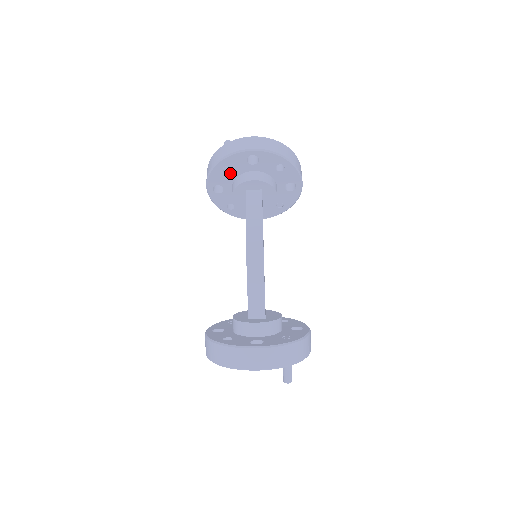
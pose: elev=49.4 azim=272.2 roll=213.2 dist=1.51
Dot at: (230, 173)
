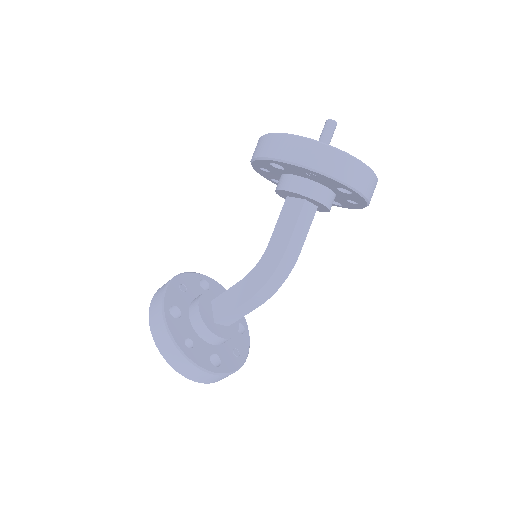
Dot at: (309, 176)
